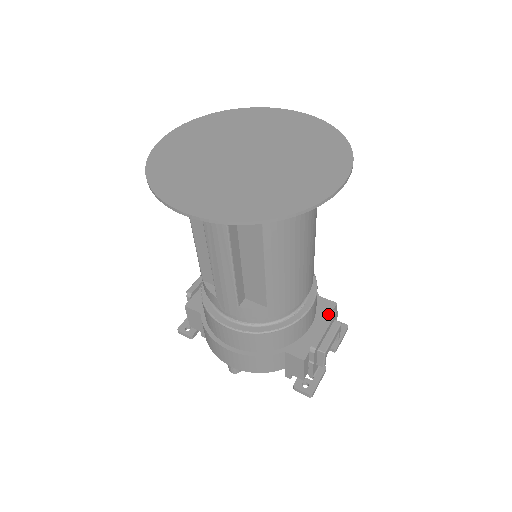
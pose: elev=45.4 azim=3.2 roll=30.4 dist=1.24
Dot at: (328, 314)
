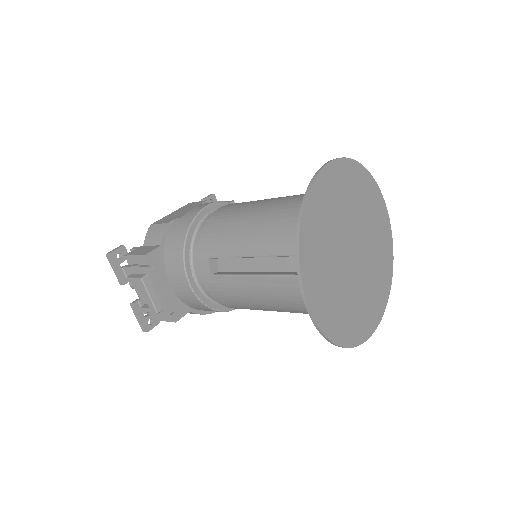
Dot at: occluded
